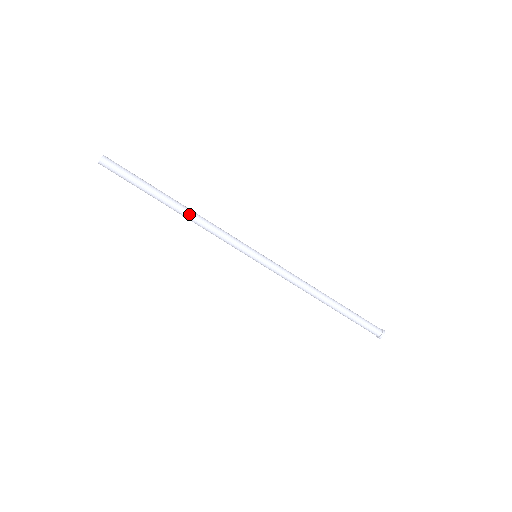
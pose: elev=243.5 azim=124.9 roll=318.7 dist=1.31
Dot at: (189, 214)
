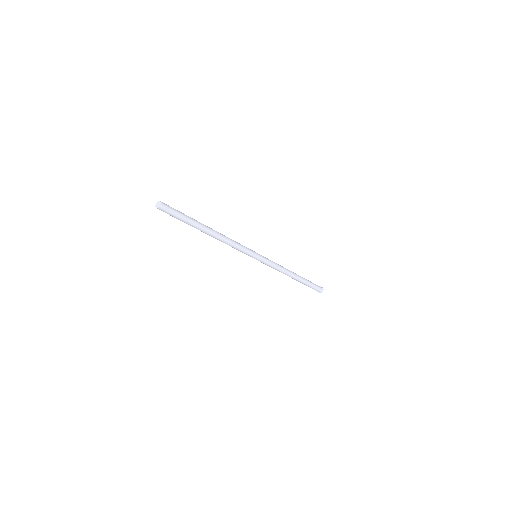
Dot at: (217, 237)
